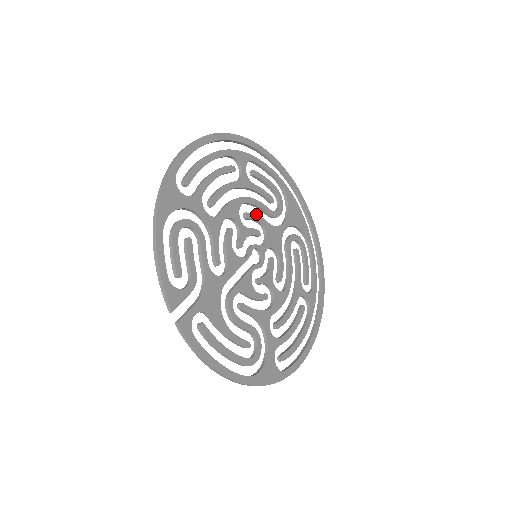
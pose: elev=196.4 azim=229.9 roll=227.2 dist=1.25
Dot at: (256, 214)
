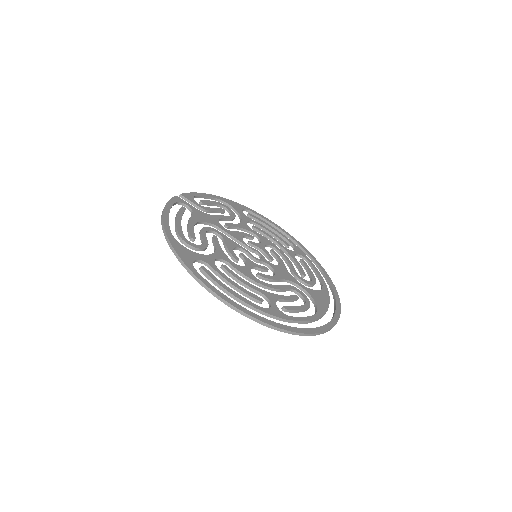
Dot at: occluded
